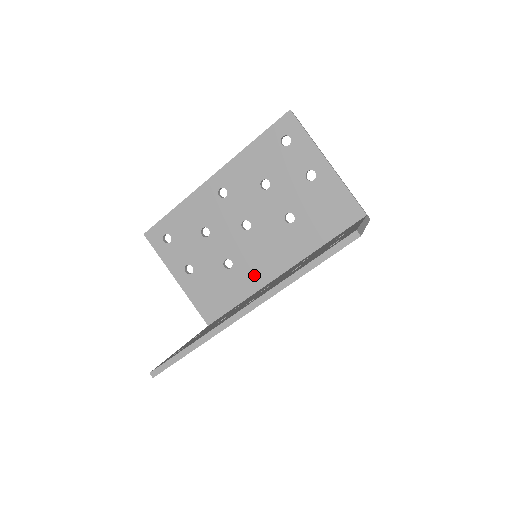
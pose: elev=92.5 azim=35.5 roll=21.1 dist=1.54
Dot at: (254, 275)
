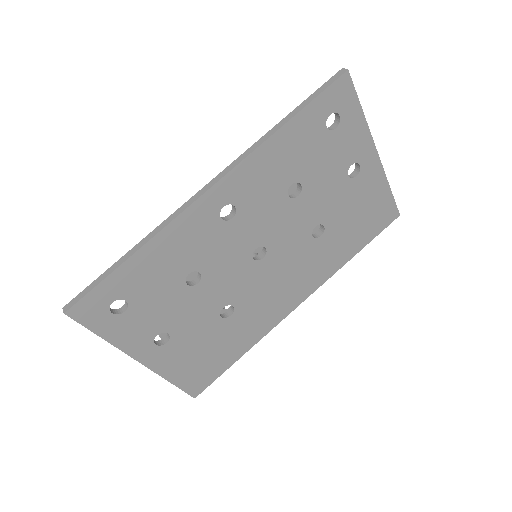
Dot at: occluded
